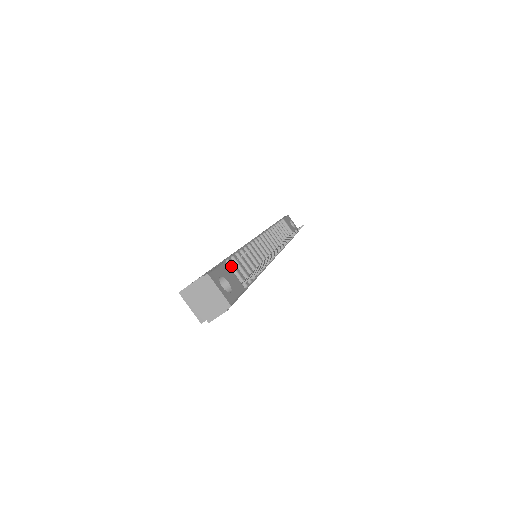
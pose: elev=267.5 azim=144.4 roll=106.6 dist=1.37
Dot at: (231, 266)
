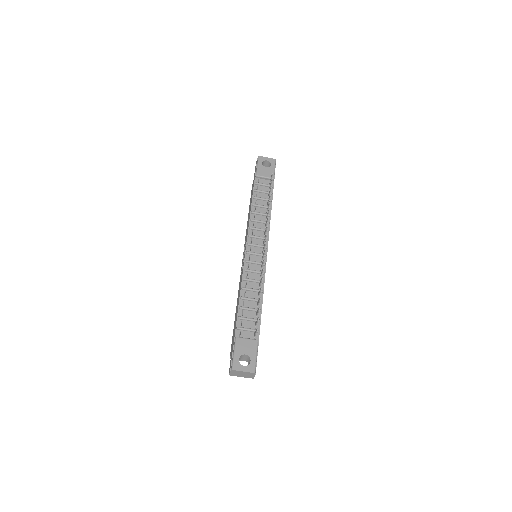
Dot at: (241, 330)
